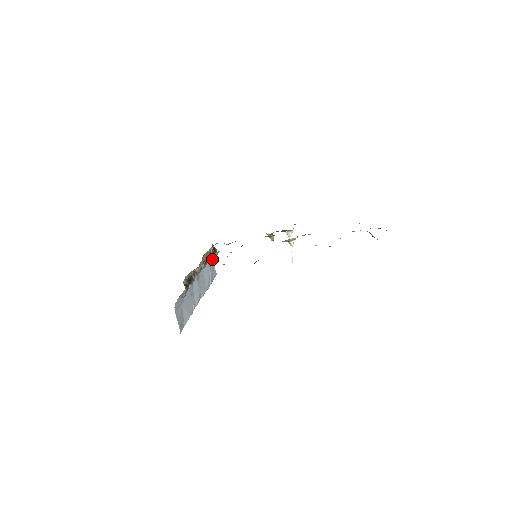
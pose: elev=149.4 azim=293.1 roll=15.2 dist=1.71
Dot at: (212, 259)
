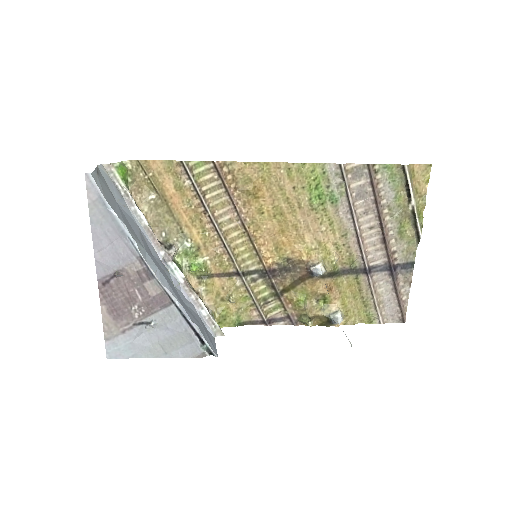
Dot at: (189, 246)
